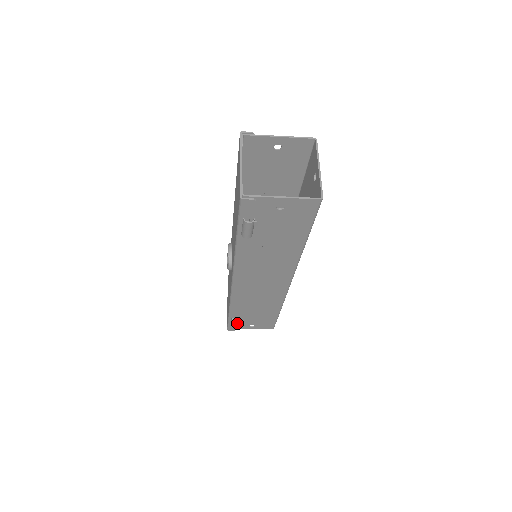
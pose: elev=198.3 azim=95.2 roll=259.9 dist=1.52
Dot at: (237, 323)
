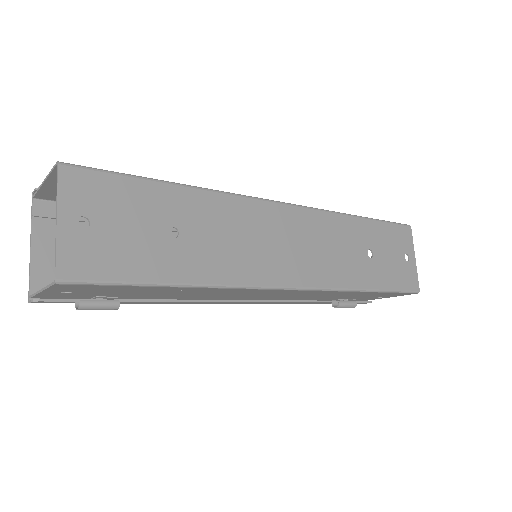
Dot at: (346, 306)
